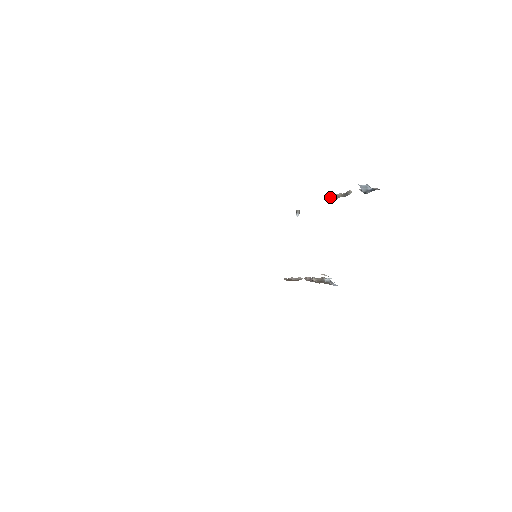
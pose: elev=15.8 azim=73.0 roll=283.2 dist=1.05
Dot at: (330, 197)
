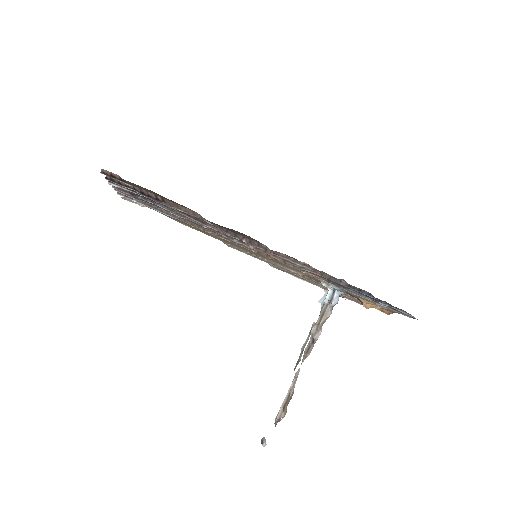
Dot at: (297, 361)
